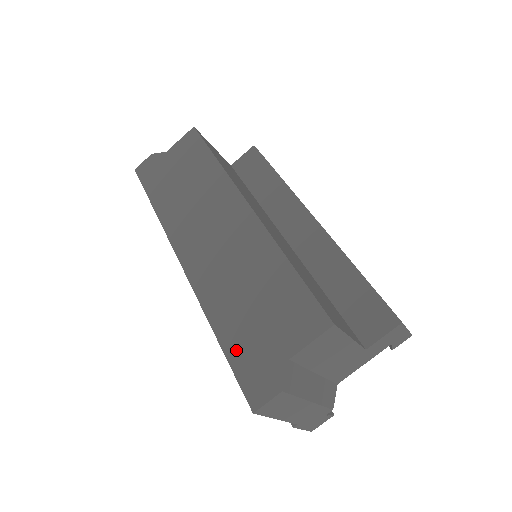
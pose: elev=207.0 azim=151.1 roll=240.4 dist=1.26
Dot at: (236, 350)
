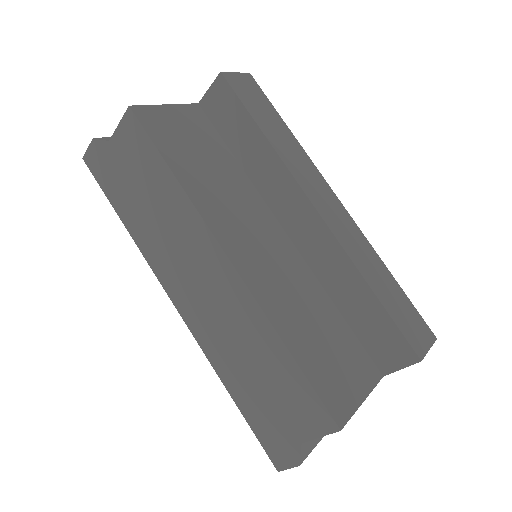
Dot at: (252, 416)
